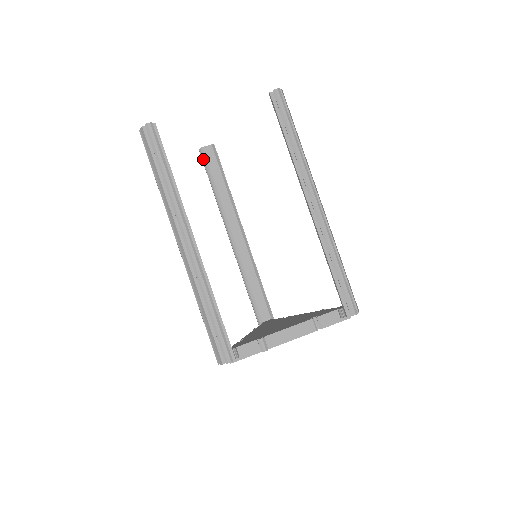
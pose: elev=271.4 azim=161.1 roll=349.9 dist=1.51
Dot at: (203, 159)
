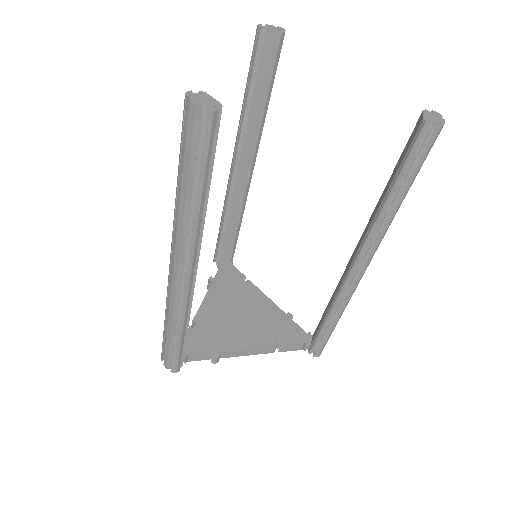
Dot at: (256, 45)
